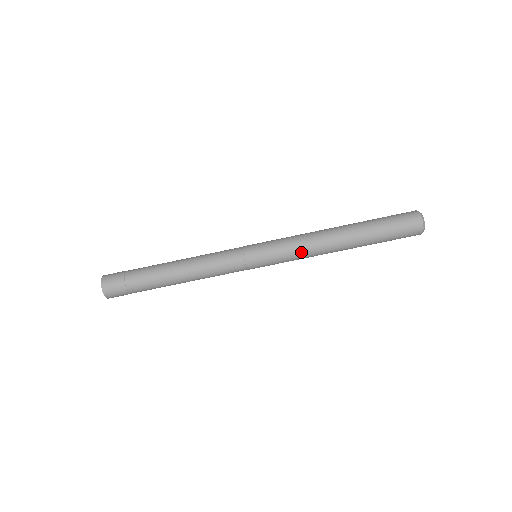
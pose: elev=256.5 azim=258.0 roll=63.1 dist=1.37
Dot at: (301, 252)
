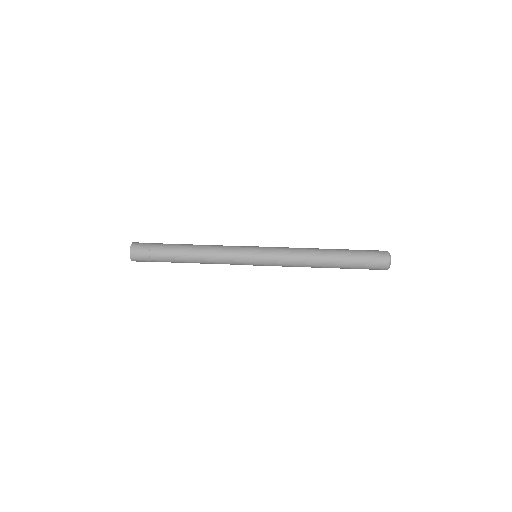
Dot at: (292, 259)
